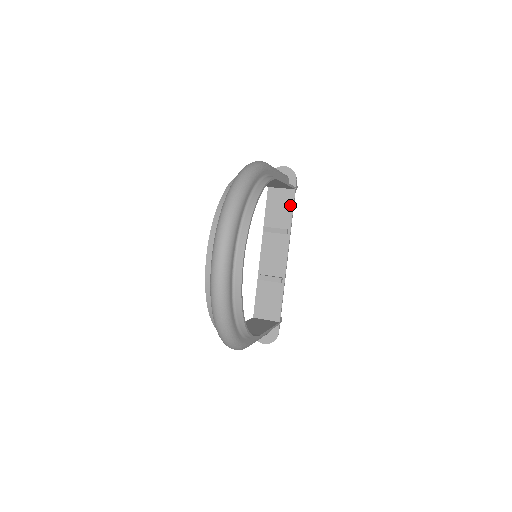
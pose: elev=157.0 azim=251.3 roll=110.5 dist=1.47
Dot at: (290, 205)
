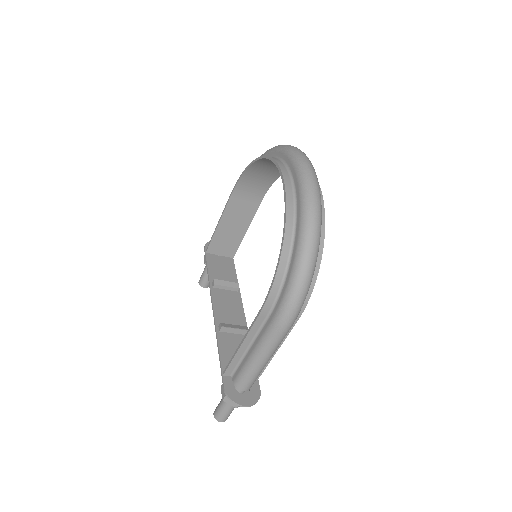
Dot at: (232, 269)
